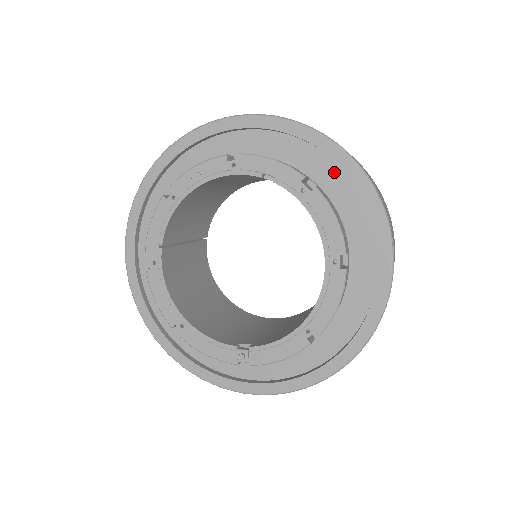
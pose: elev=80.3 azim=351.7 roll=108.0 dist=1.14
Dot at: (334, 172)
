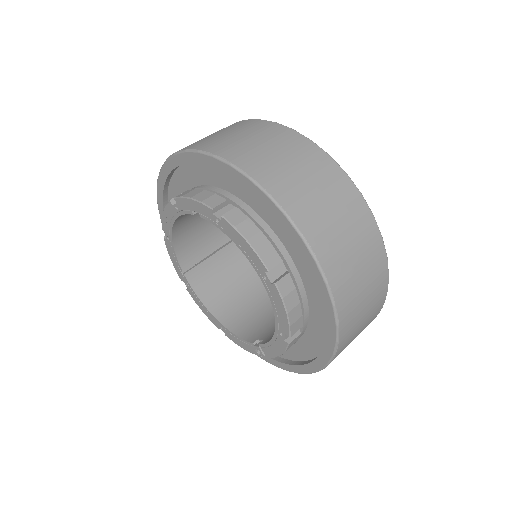
Dot at: occluded
